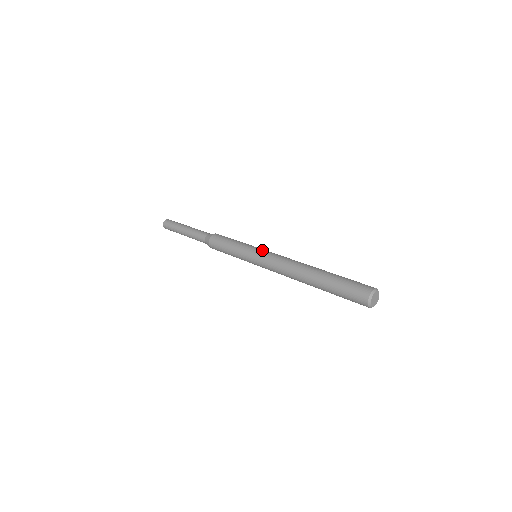
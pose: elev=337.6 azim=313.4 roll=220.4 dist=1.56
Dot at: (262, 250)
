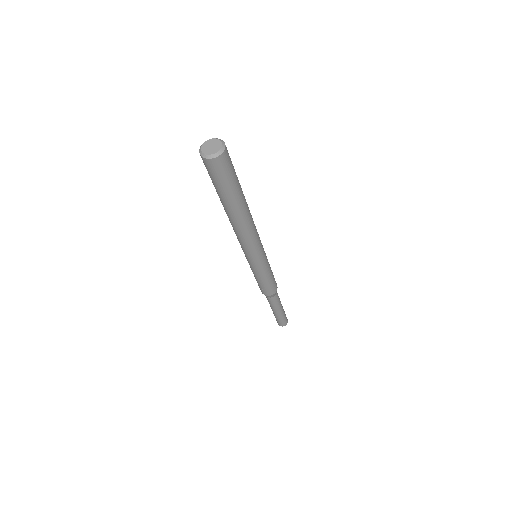
Dot at: occluded
